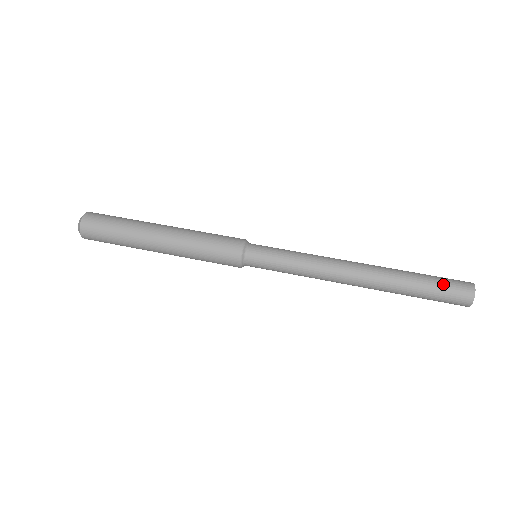
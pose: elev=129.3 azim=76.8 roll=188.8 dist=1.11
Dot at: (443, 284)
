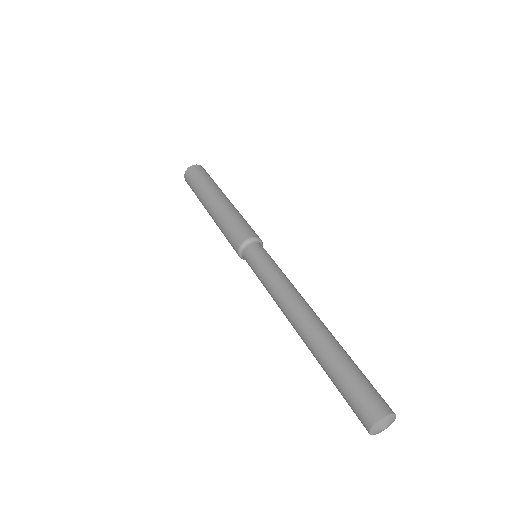
Dot at: (349, 393)
